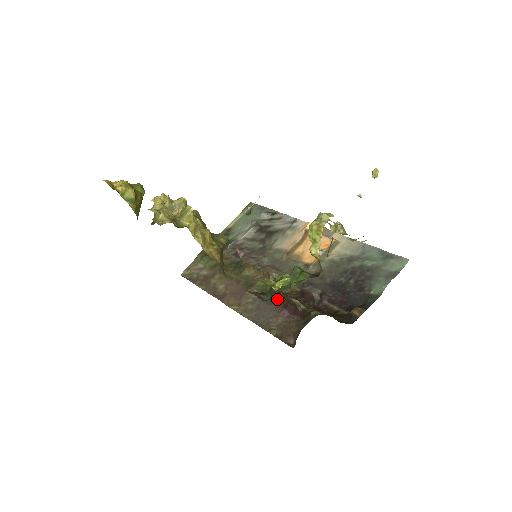
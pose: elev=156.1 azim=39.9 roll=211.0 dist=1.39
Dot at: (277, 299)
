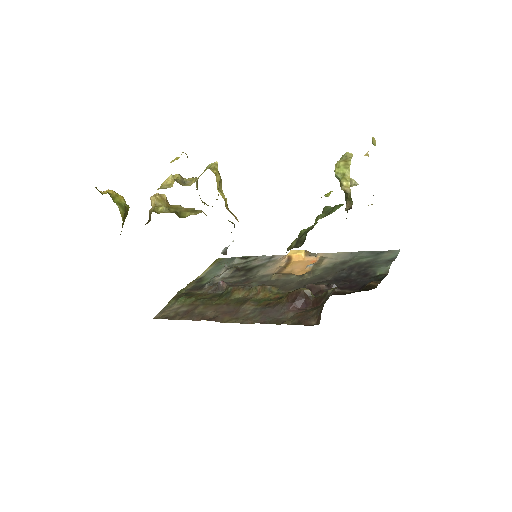
Dot at: (281, 300)
